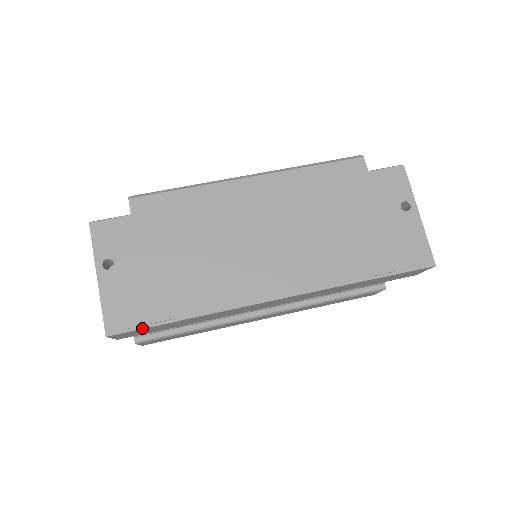
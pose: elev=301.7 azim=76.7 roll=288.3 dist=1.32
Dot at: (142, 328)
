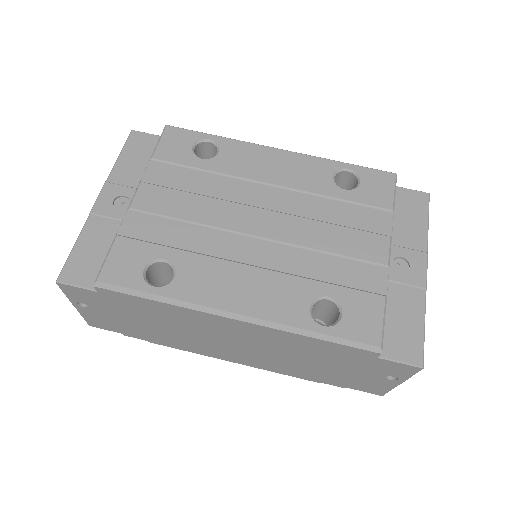
Dot at: occluded
